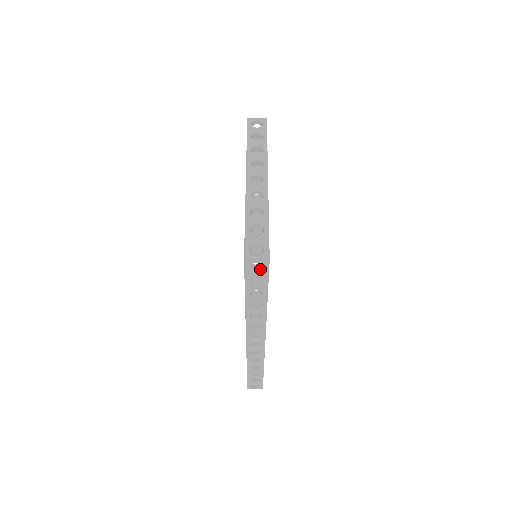
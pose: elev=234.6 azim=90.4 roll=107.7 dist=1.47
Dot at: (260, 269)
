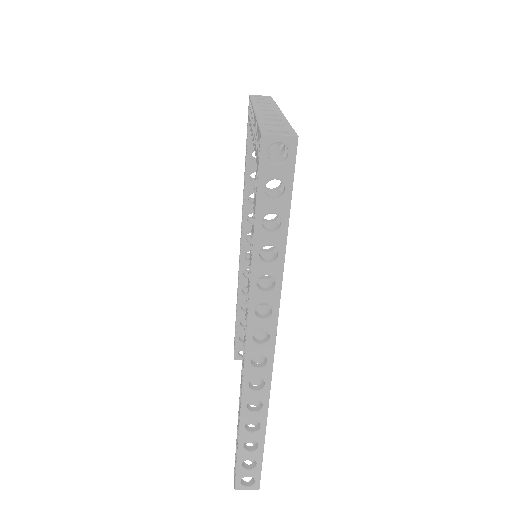
Dot at: (282, 161)
